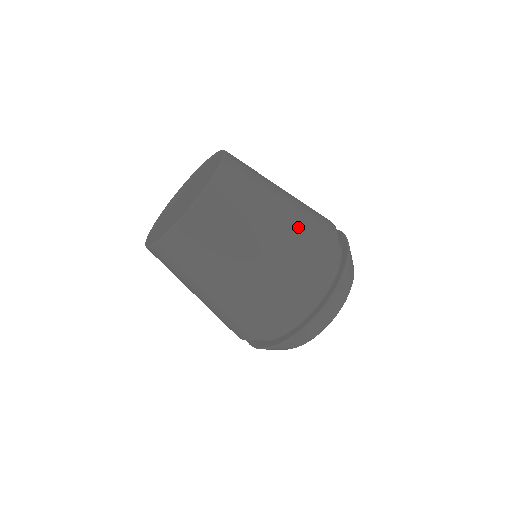
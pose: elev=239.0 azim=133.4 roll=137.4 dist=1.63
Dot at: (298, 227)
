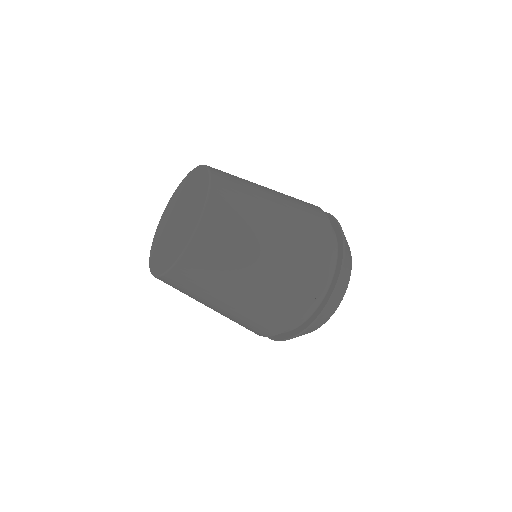
Dot at: (288, 198)
